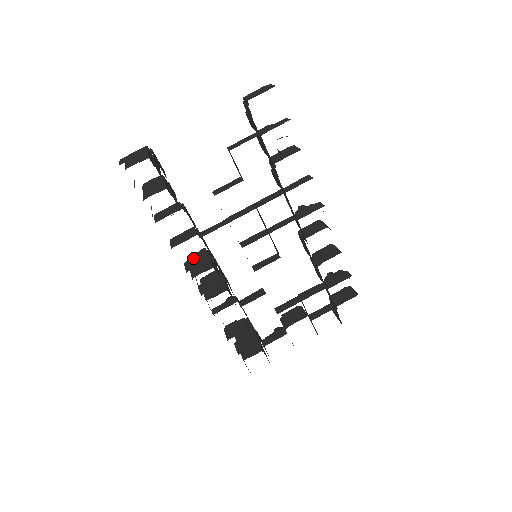
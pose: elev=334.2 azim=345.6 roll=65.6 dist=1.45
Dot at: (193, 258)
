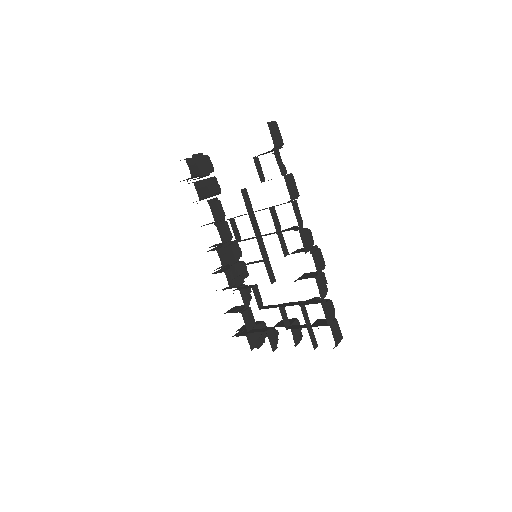
Dot at: occluded
